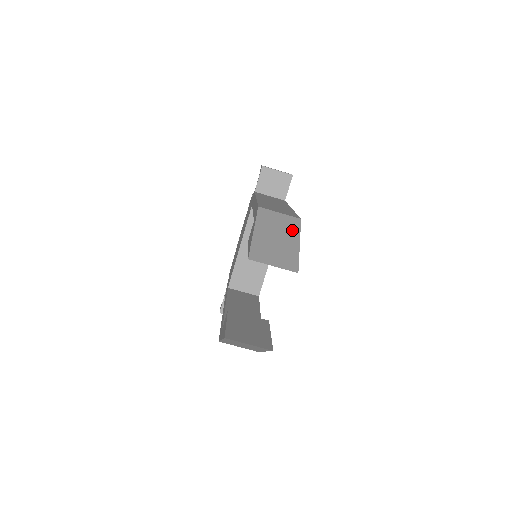
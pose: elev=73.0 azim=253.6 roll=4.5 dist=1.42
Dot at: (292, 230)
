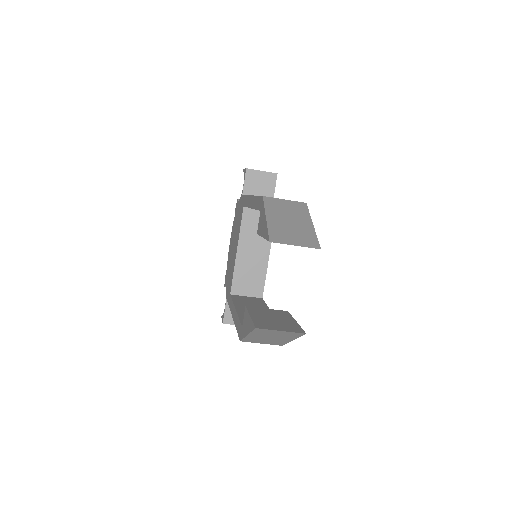
Dot at: (302, 213)
